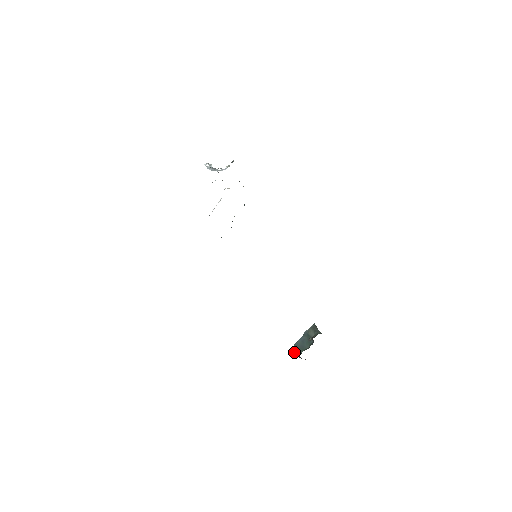
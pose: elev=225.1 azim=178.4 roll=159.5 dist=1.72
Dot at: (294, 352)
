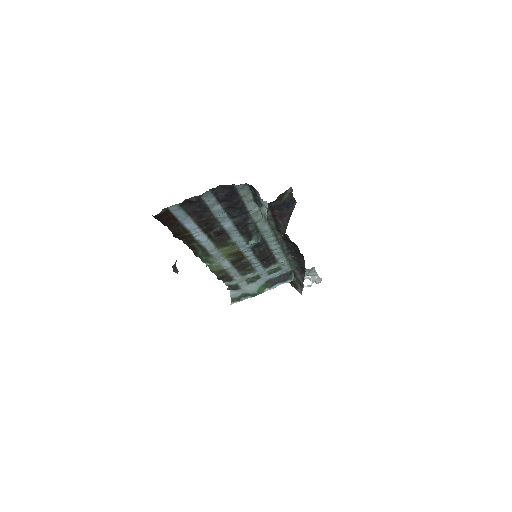
Dot at: occluded
